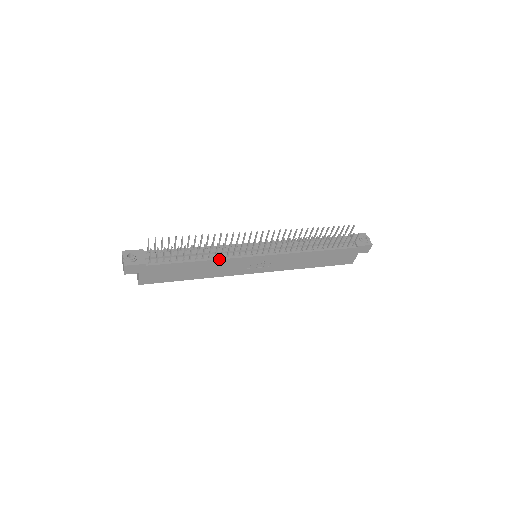
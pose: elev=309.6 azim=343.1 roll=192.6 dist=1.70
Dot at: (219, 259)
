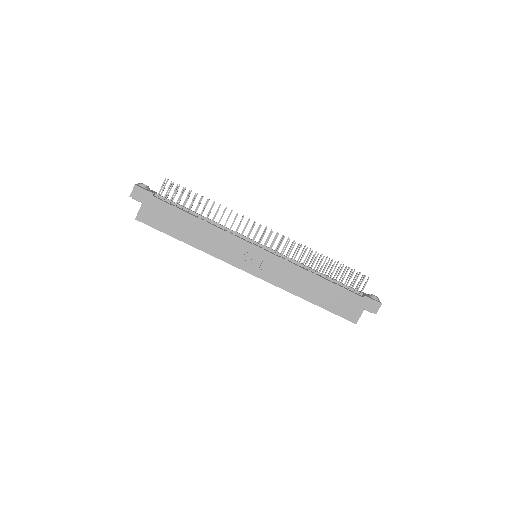
Dot at: (220, 228)
